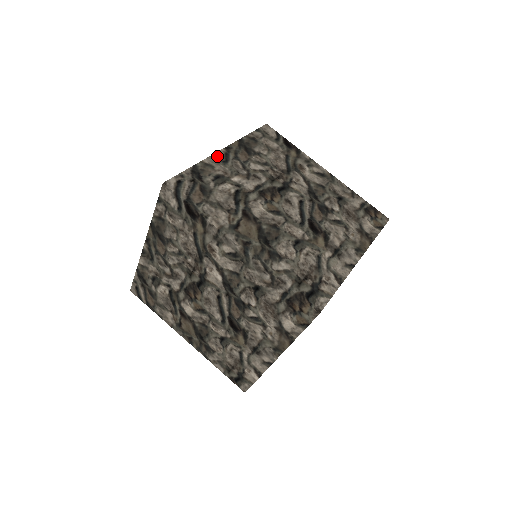
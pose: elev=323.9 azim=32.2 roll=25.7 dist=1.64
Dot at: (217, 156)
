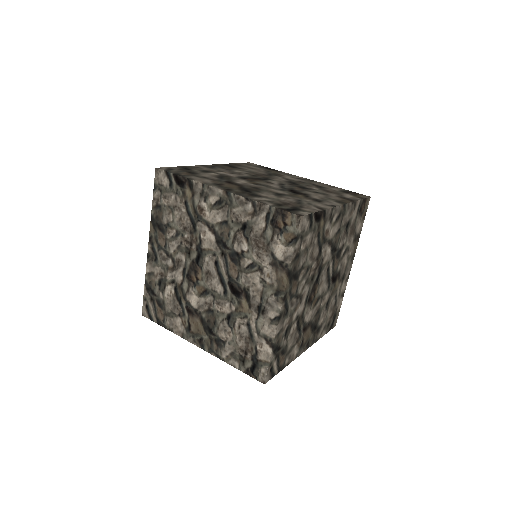
Dot at: (205, 166)
